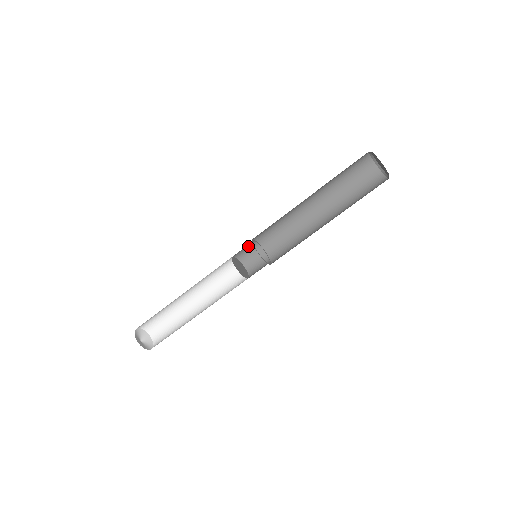
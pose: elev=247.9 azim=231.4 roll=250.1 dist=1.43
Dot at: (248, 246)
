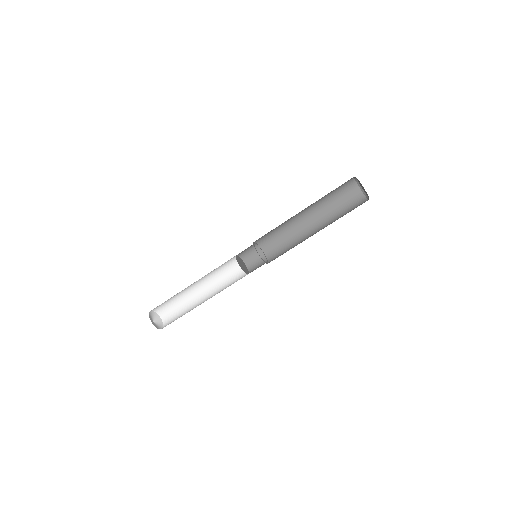
Dot at: (248, 247)
